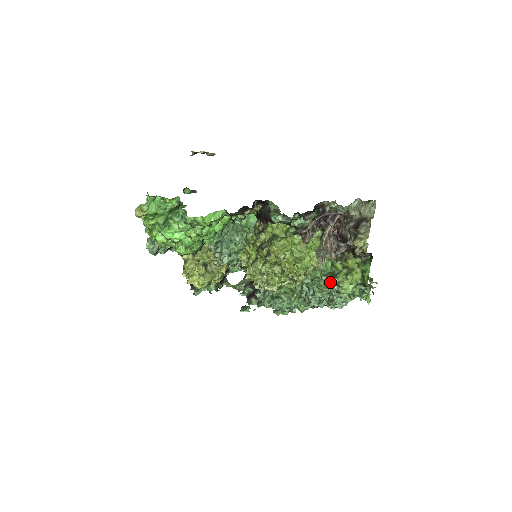
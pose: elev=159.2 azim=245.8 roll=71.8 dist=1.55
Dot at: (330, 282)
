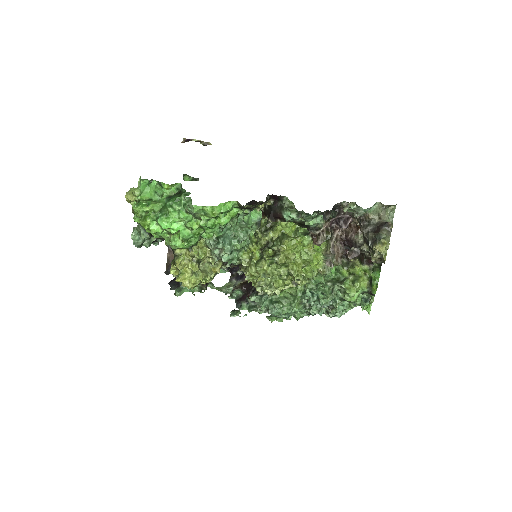
Dot at: (335, 288)
